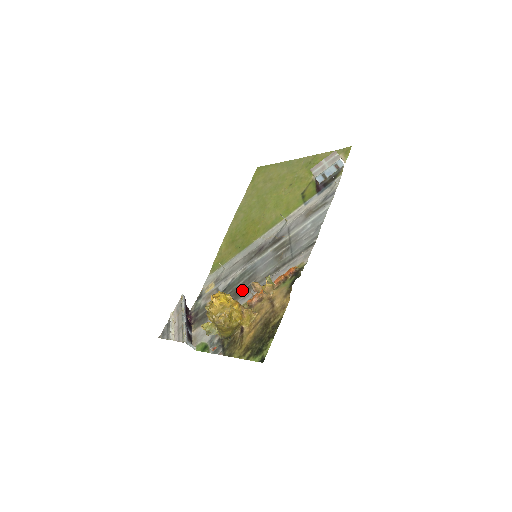
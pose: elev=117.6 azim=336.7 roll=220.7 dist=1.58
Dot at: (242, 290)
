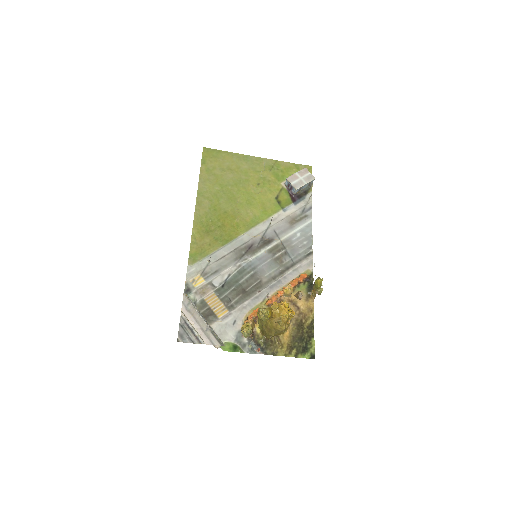
Dot at: (249, 289)
